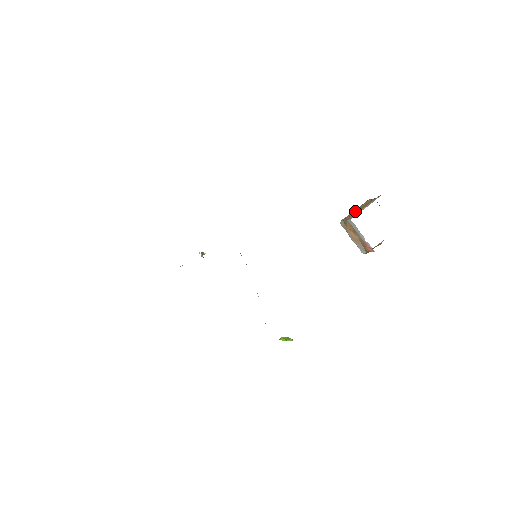
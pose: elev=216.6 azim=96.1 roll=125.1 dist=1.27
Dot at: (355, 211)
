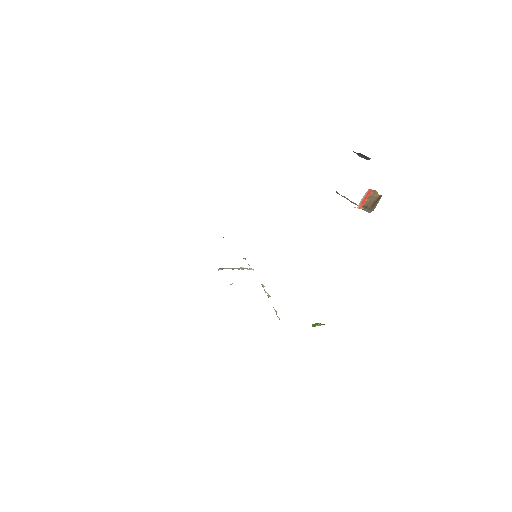
Dot at: occluded
